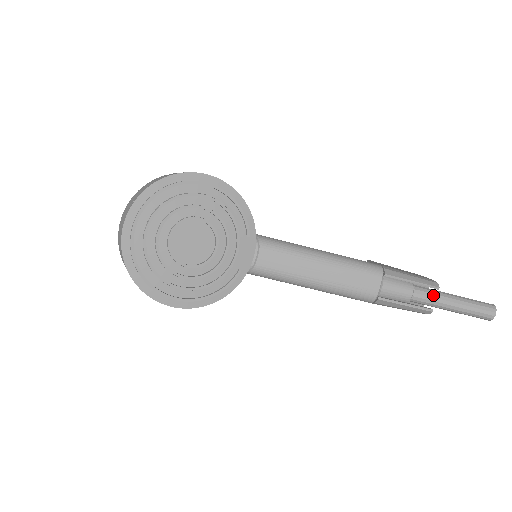
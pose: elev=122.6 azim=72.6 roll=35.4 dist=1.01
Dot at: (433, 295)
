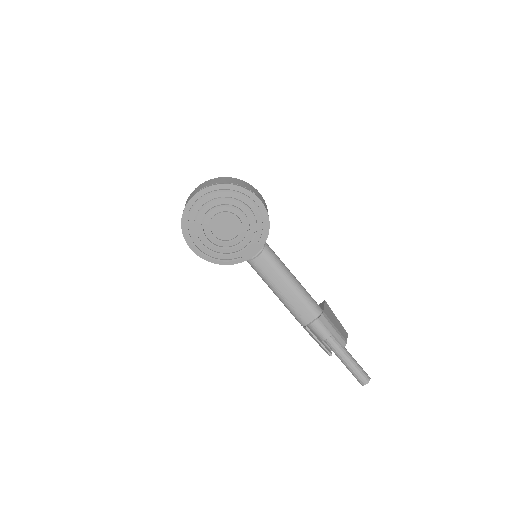
Dot at: (339, 348)
